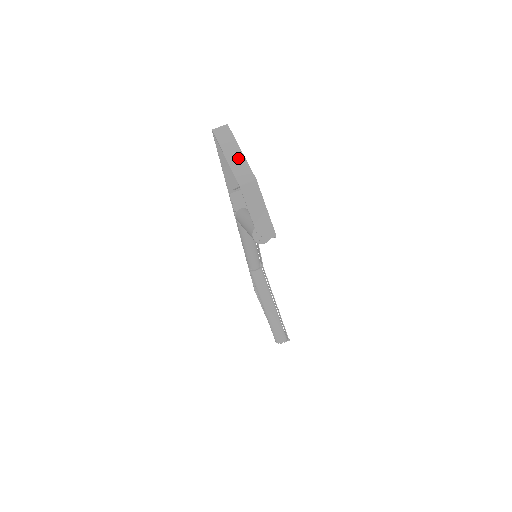
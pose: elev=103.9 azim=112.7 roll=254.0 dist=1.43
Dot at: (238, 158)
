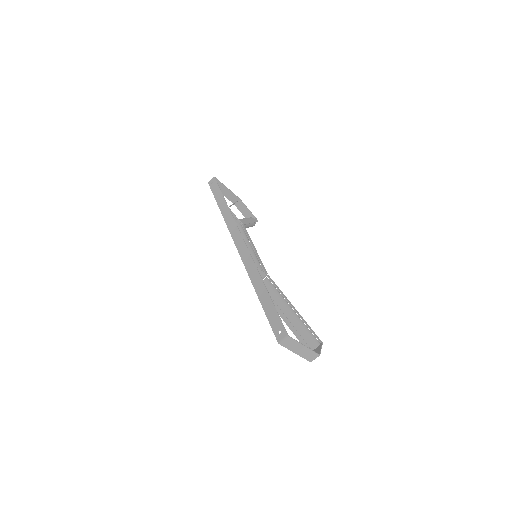
Dot at: (305, 351)
